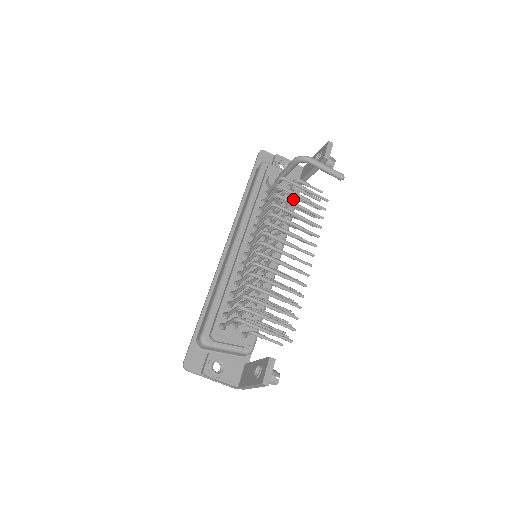
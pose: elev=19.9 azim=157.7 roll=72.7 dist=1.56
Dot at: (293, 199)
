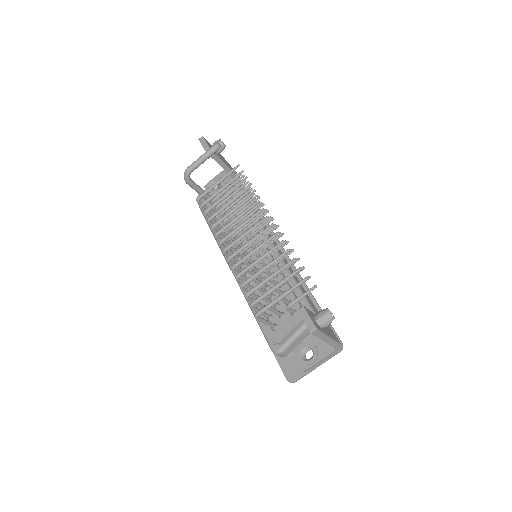
Dot at: occluded
